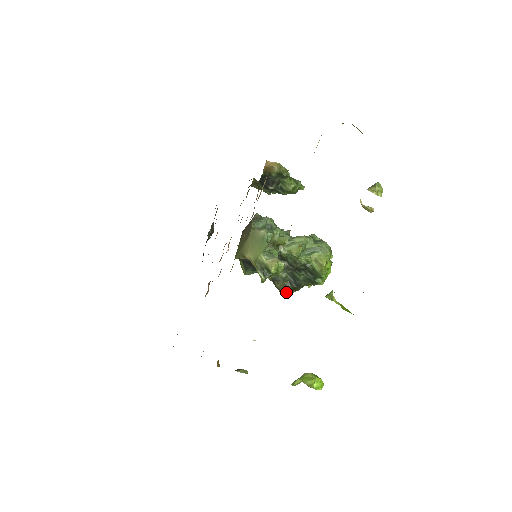
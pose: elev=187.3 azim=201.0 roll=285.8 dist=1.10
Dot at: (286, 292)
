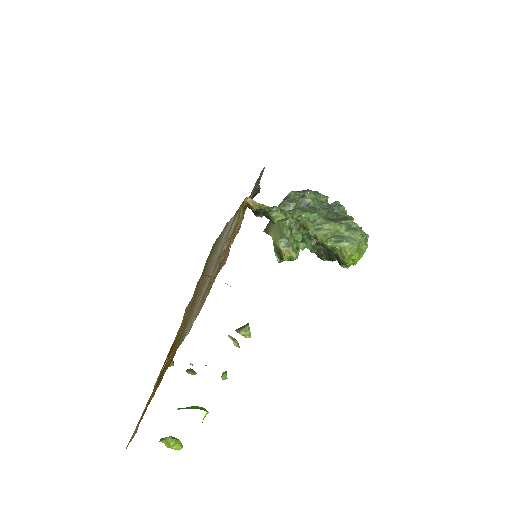
Dot at: (321, 259)
